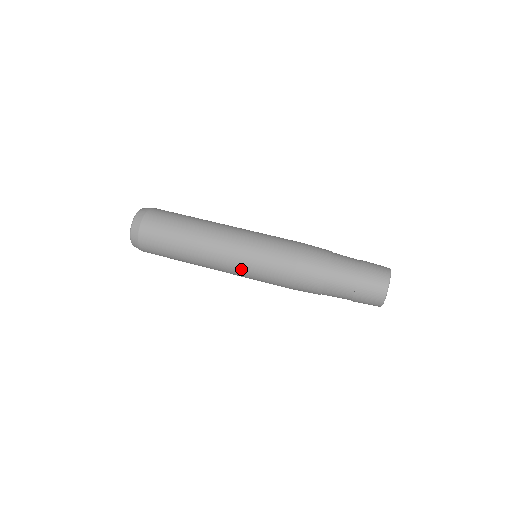
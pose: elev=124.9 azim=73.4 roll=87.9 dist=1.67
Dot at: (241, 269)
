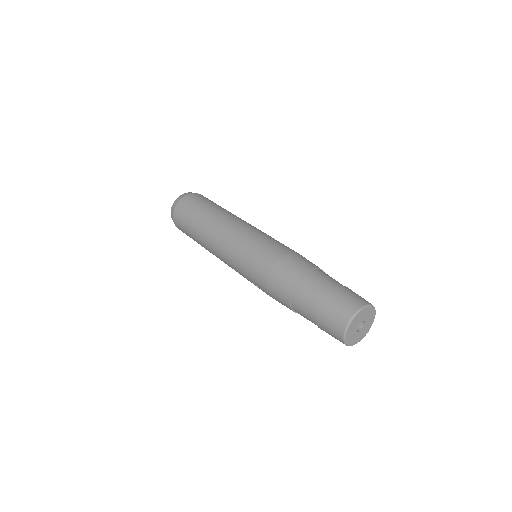
Dot at: (232, 258)
